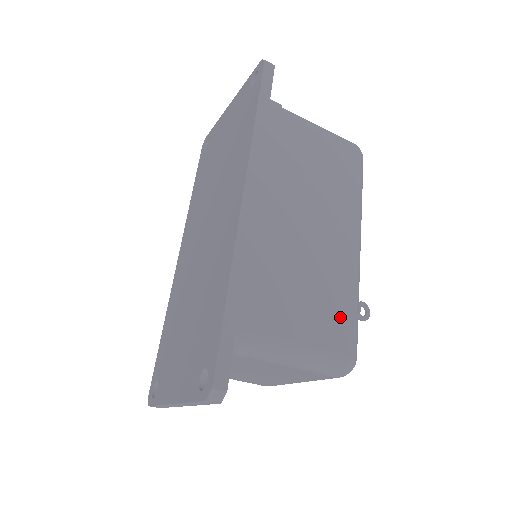
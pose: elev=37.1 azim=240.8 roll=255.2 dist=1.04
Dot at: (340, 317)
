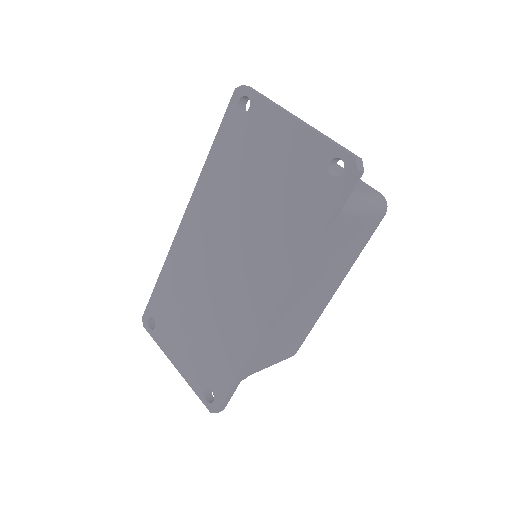
Dot at: (301, 339)
